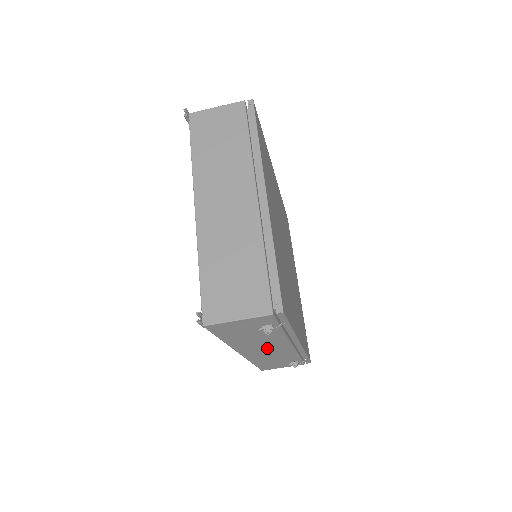
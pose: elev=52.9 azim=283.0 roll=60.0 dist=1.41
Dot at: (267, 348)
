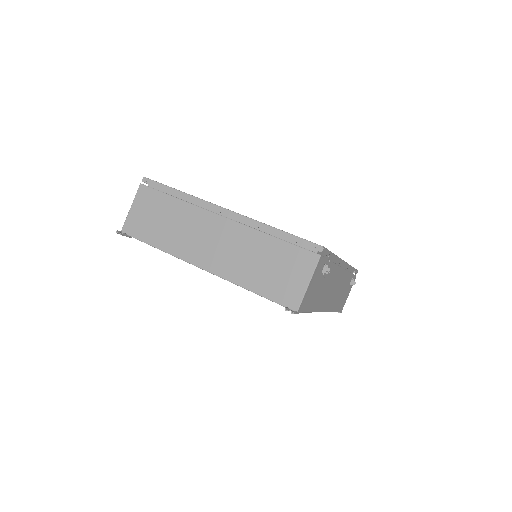
Dot at: (333, 288)
